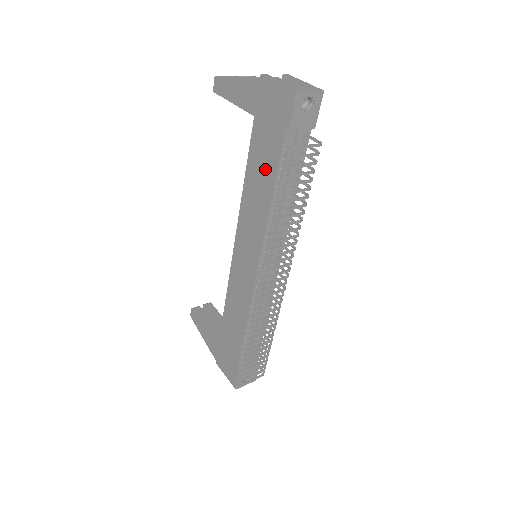
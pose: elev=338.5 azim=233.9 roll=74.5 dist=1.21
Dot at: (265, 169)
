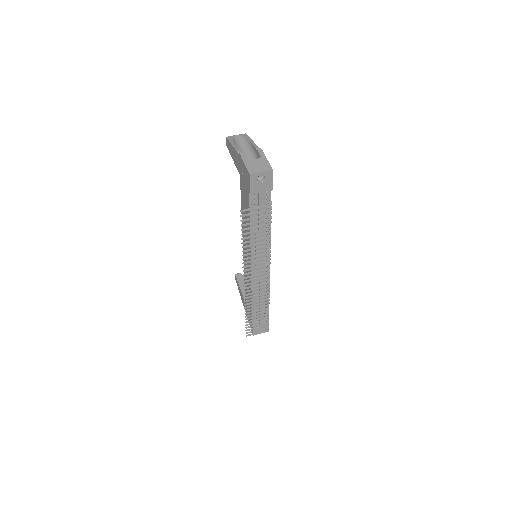
Dot at: occluded
